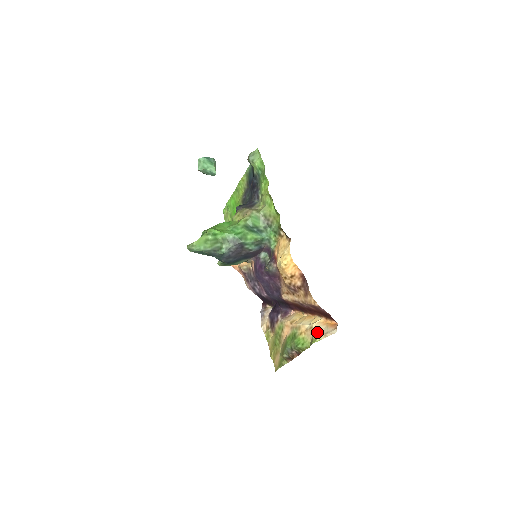
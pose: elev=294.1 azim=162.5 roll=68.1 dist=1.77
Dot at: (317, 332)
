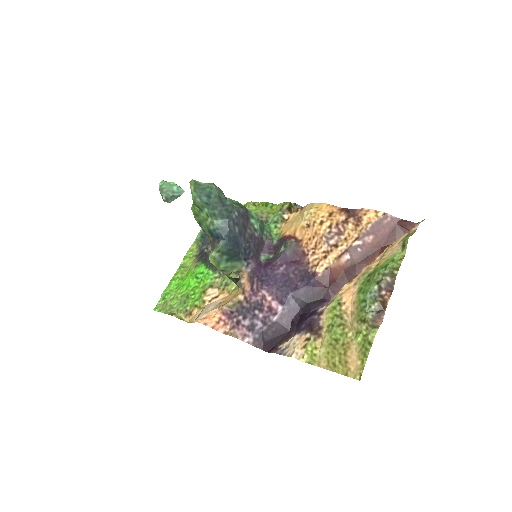
Dot at: (401, 237)
